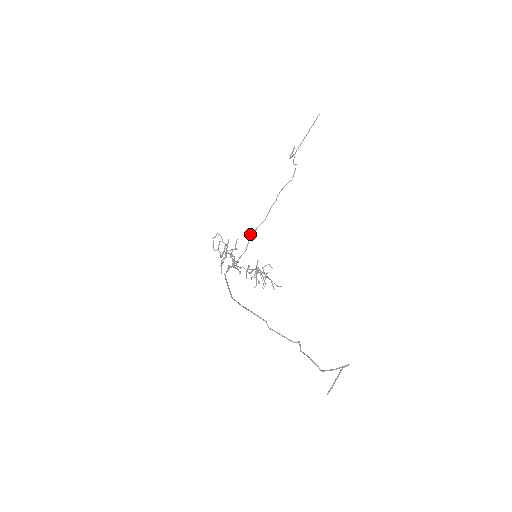
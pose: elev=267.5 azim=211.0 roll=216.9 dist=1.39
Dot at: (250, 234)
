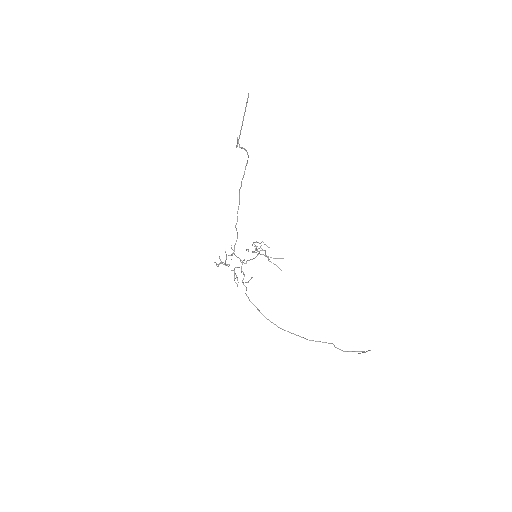
Dot at: (235, 227)
